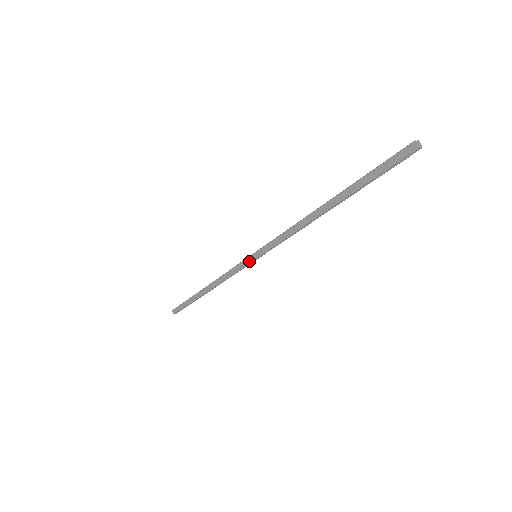
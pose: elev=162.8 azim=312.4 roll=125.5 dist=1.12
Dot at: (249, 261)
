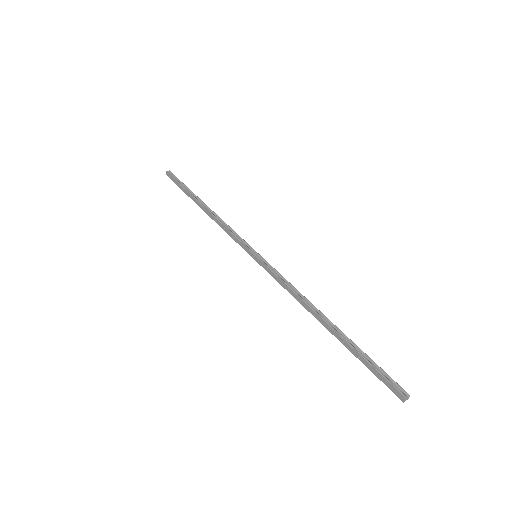
Dot at: (248, 252)
